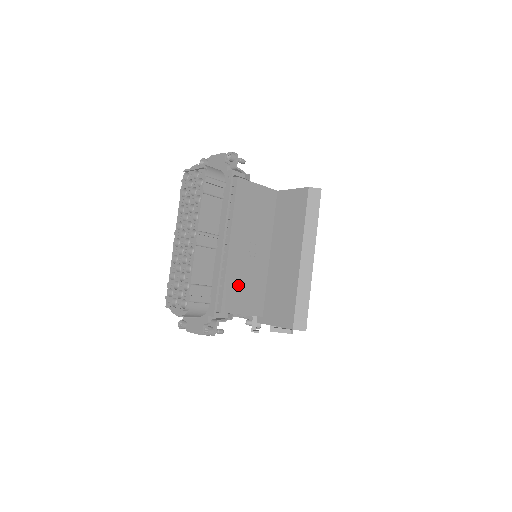
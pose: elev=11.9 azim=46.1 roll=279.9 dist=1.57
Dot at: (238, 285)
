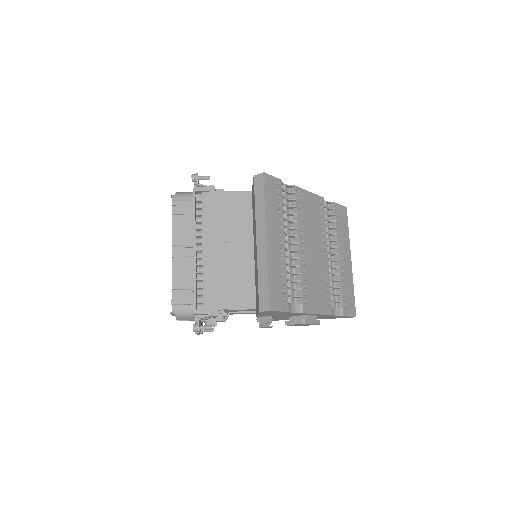
Dot at: (219, 283)
